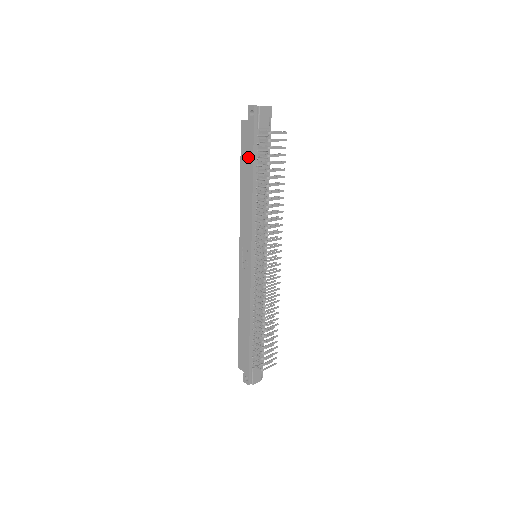
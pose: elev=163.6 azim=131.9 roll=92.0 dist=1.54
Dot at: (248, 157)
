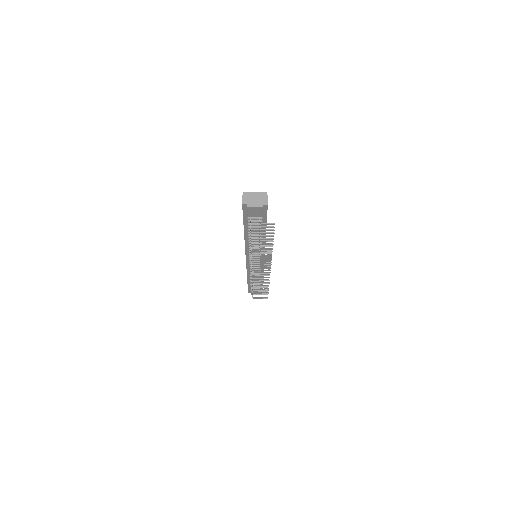
Dot at: occluded
